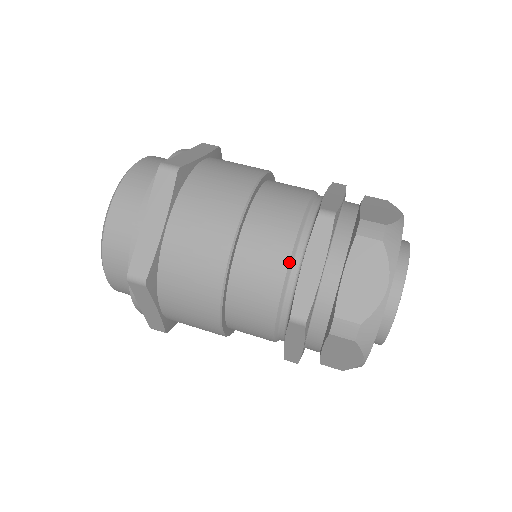
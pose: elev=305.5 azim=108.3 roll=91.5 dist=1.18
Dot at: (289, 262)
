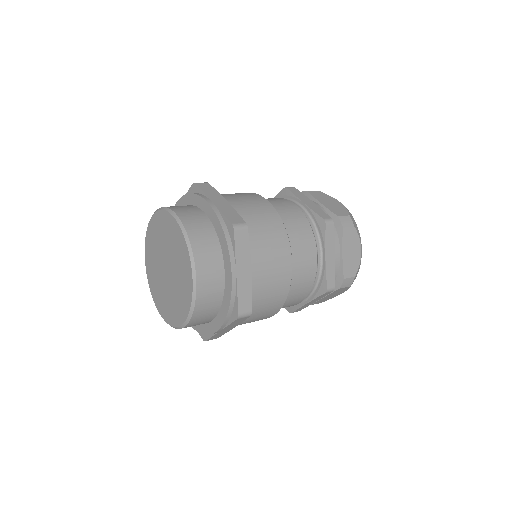
Dot at: (317, 259)
